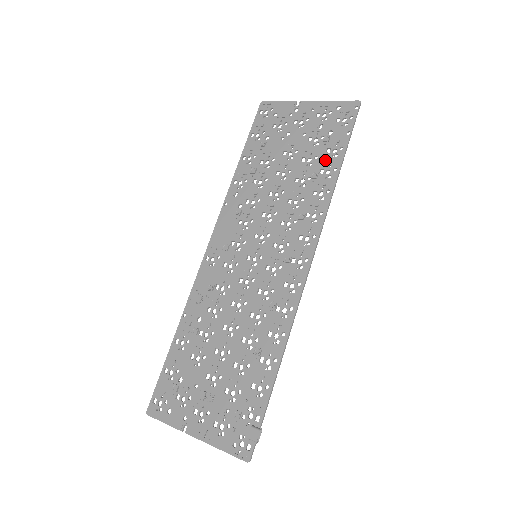
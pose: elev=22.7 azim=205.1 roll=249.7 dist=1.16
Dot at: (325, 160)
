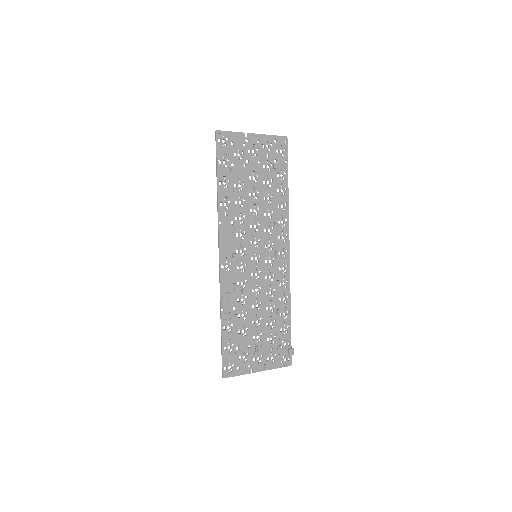
Dot at: (278, 182)
